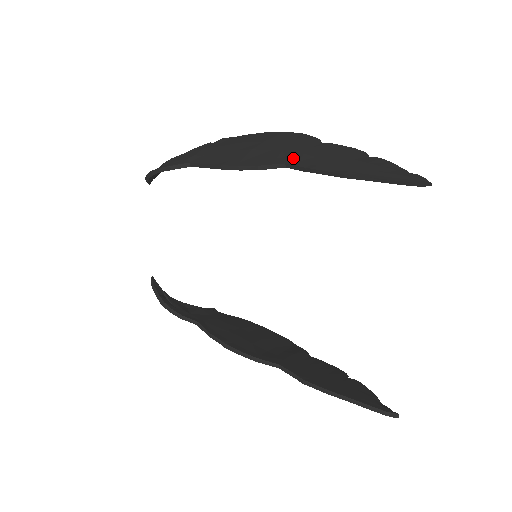
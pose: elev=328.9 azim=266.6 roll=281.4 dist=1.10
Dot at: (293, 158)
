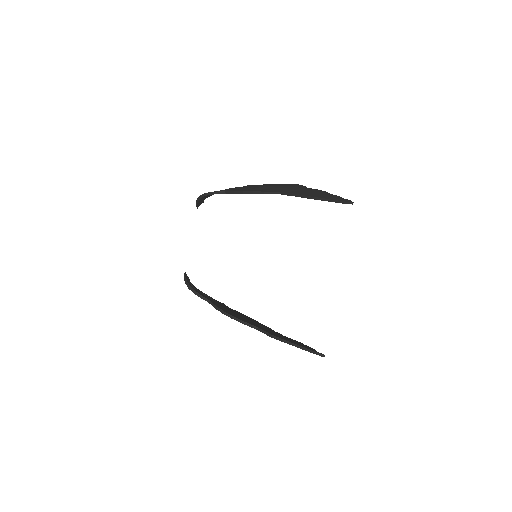
Dot at: (286, 190)
